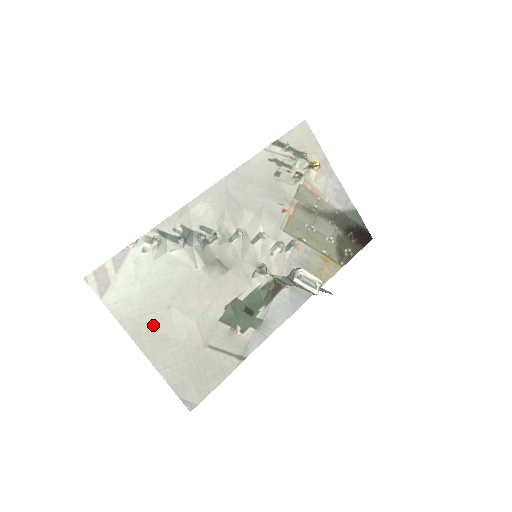
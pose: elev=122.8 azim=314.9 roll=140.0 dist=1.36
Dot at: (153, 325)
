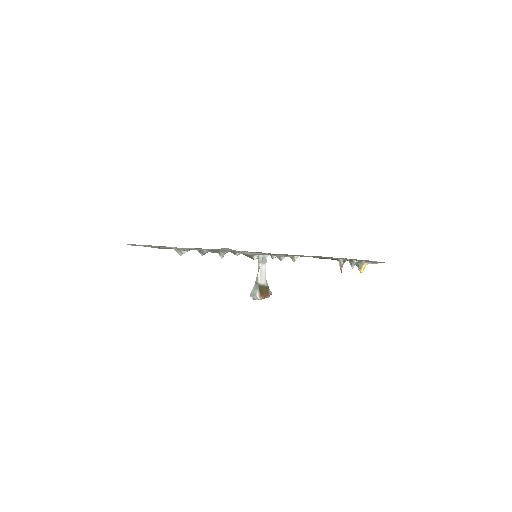
Dot at: (151, 245)
